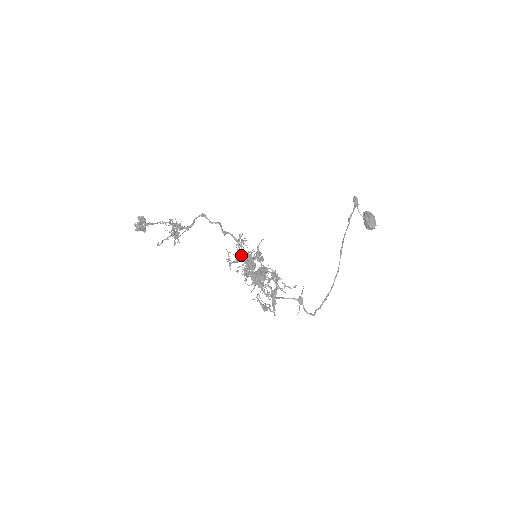
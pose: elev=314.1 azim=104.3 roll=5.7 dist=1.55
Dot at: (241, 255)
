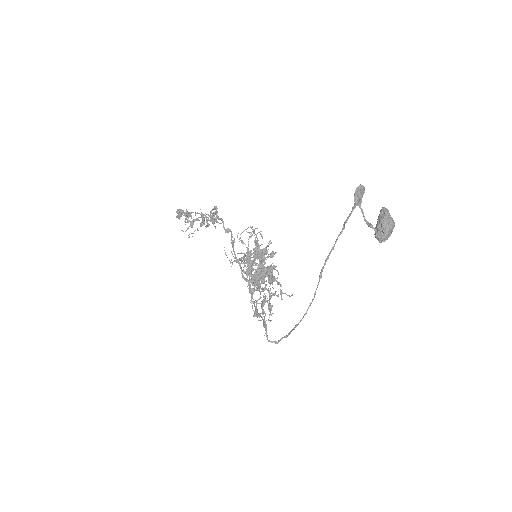
Dot at: (254, 248)
